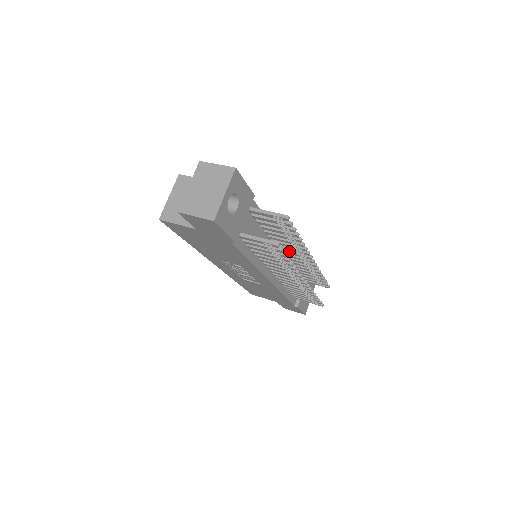
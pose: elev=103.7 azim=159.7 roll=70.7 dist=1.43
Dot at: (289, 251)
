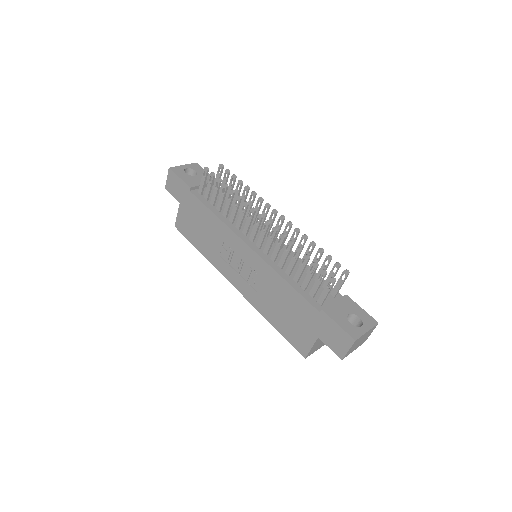
Dot at: occluded
